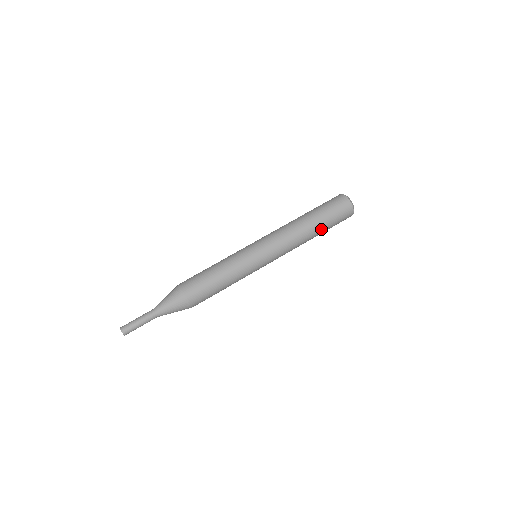
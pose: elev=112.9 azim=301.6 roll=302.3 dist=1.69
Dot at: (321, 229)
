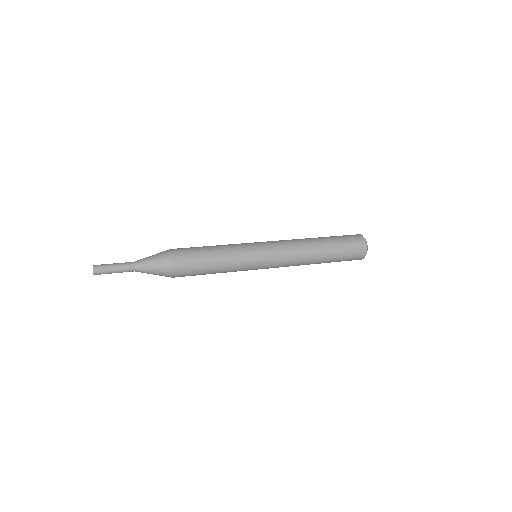
Dot at: (328, 243)
